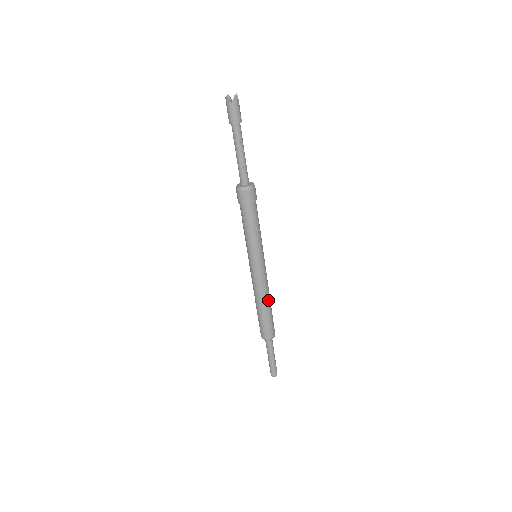
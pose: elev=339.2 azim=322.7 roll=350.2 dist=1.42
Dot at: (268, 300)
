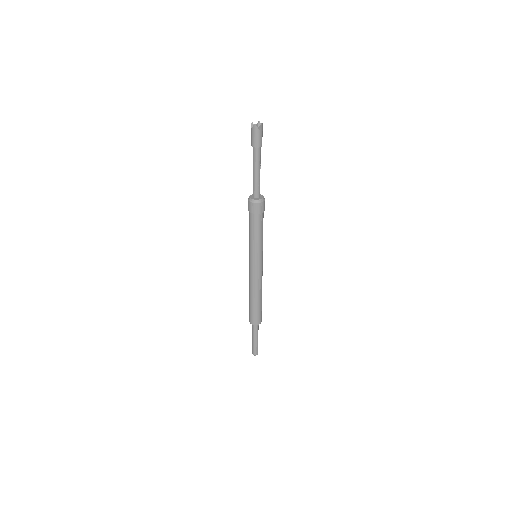
Dot at: occluded
